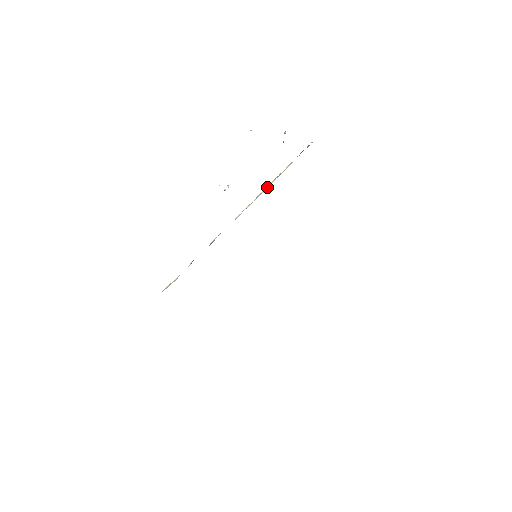
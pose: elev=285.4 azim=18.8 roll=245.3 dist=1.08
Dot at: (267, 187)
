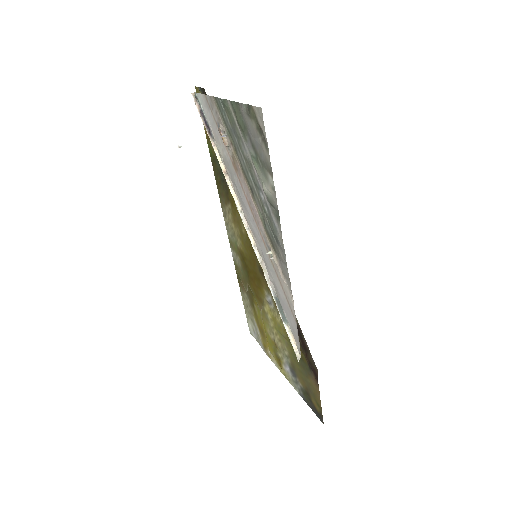
Dot at: (236, 199)
